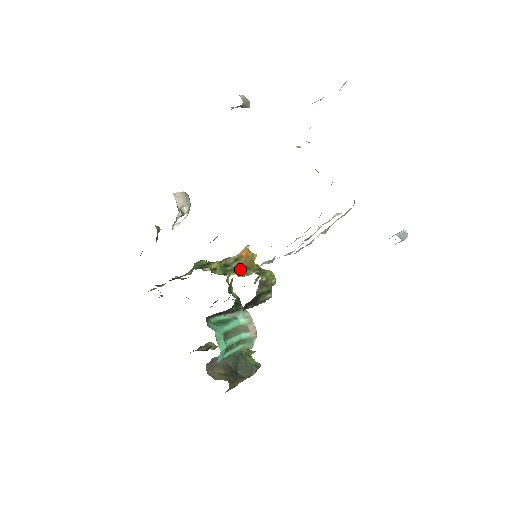
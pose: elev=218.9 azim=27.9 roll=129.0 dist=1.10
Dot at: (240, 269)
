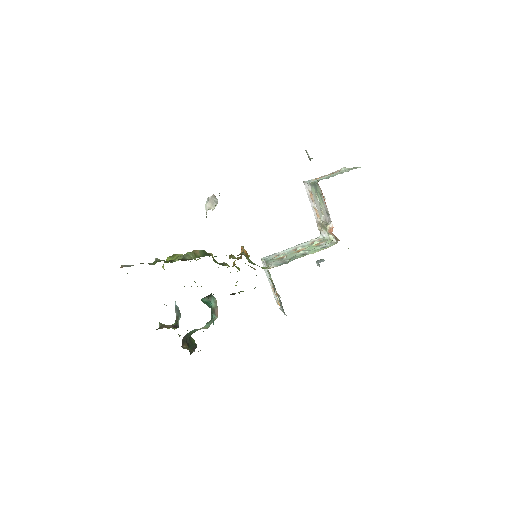
Dot at: occluded
